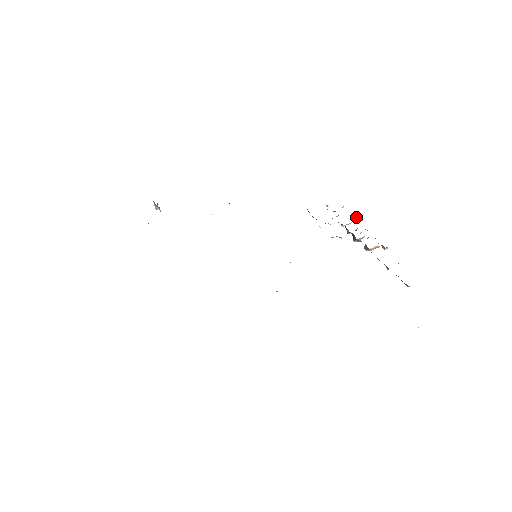
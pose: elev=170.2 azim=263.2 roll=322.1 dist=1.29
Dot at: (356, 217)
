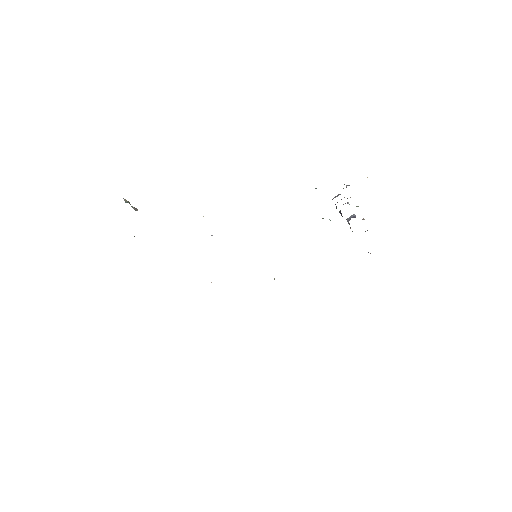
Dot at: occluded
